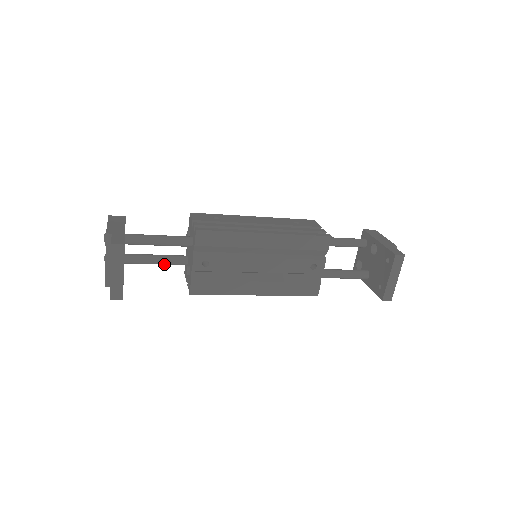
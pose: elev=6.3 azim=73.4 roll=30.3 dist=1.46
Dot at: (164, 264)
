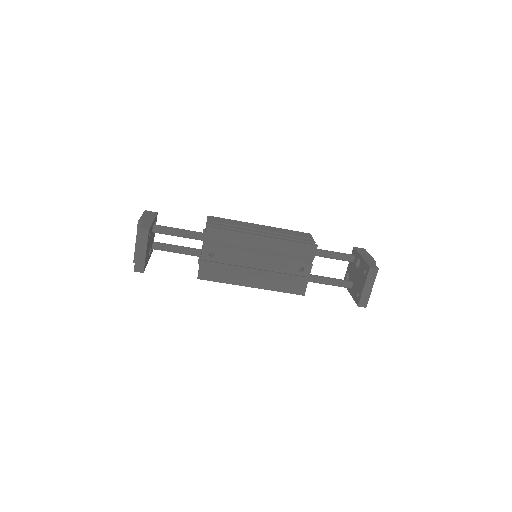
Dot at: occluded
